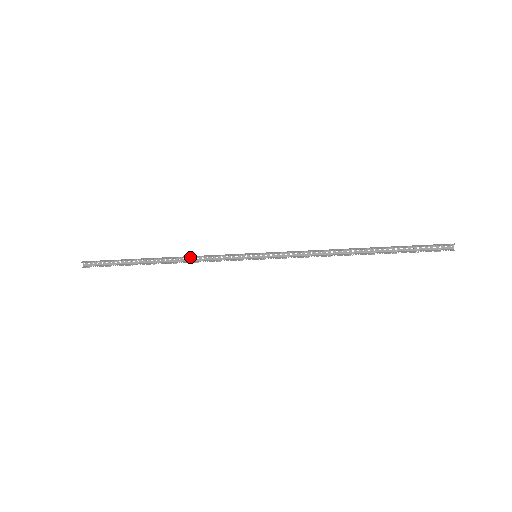
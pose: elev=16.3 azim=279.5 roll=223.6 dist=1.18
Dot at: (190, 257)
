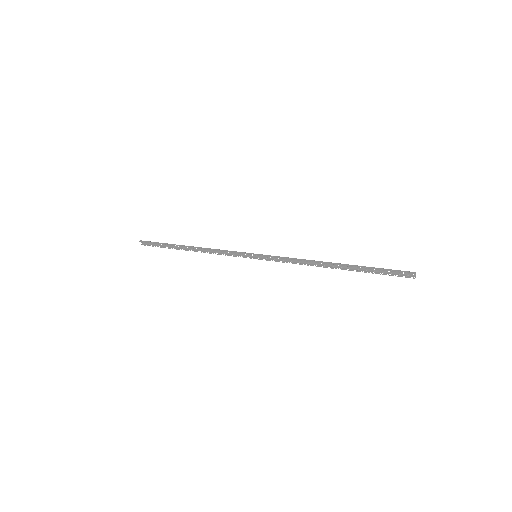
Dot at: (209, 249)
